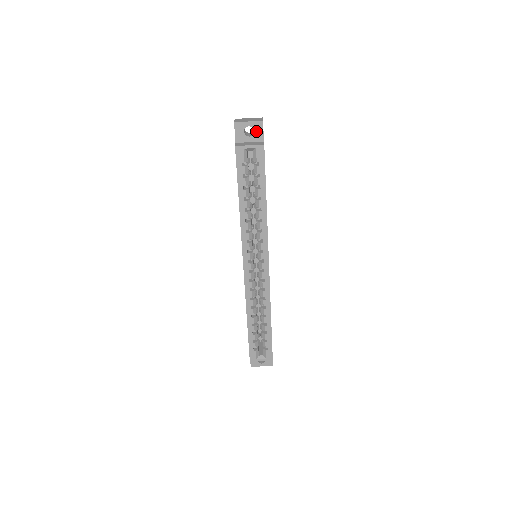
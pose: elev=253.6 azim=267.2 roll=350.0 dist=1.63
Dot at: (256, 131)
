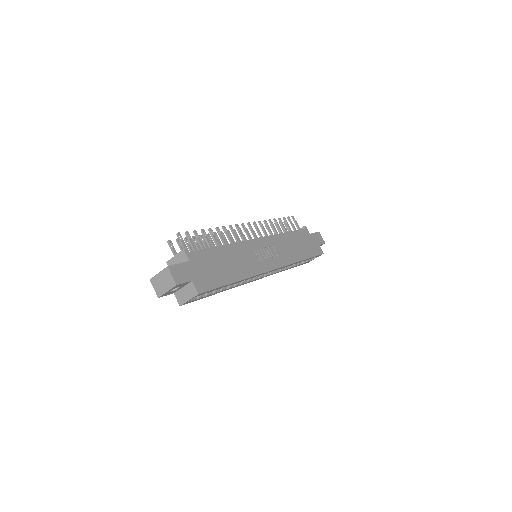
Dot at: (179, 286)
